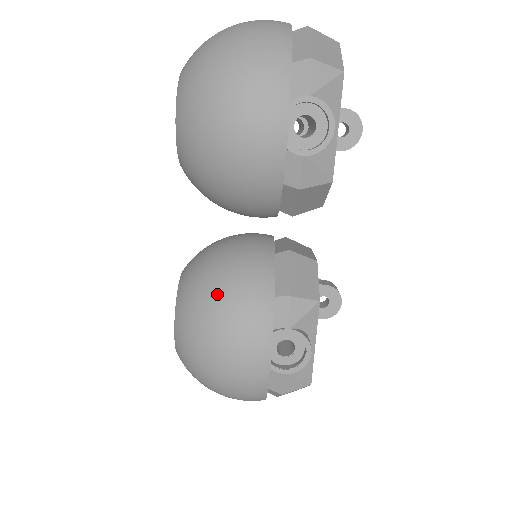
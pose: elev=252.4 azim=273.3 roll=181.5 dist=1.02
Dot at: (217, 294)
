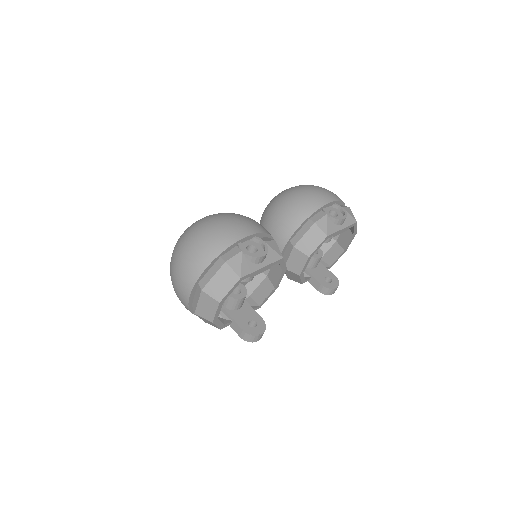
Dot at: occluded
